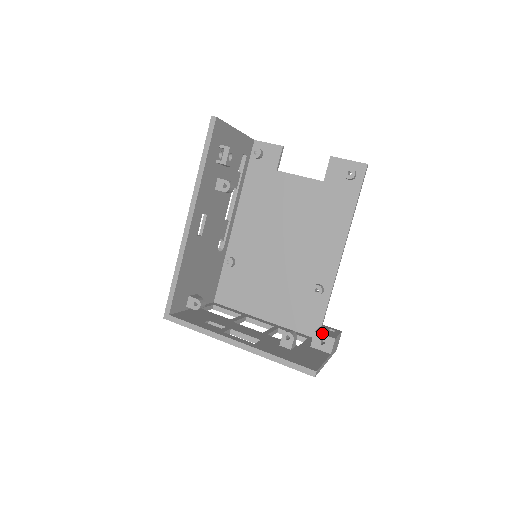
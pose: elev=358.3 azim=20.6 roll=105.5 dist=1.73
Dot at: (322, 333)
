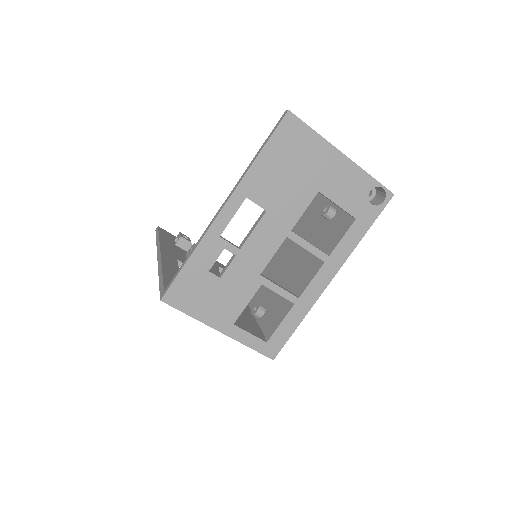
Dot at: occluded
